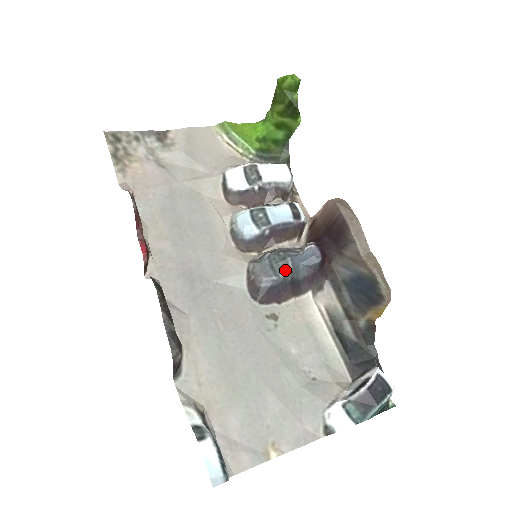
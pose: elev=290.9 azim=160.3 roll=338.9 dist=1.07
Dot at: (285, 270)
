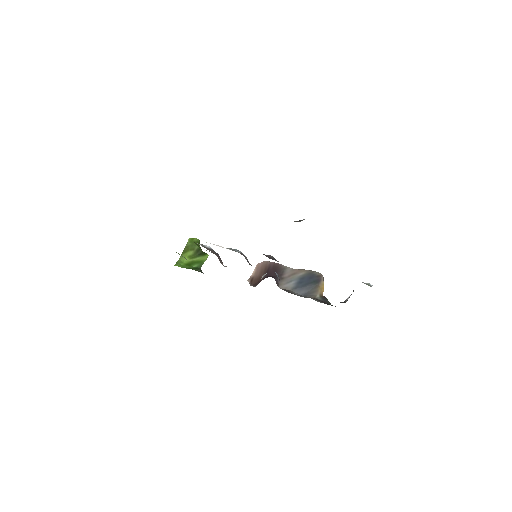
Dot at: occluded
